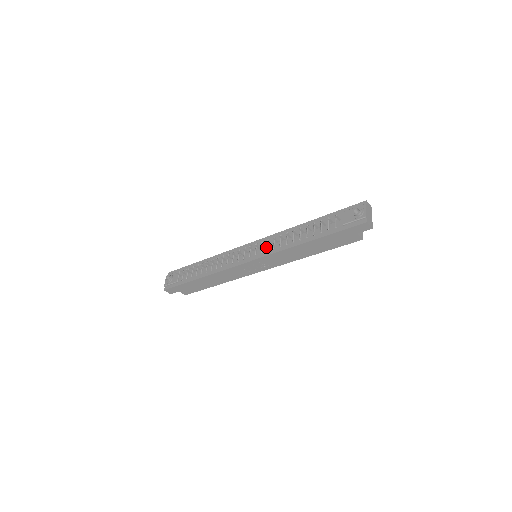
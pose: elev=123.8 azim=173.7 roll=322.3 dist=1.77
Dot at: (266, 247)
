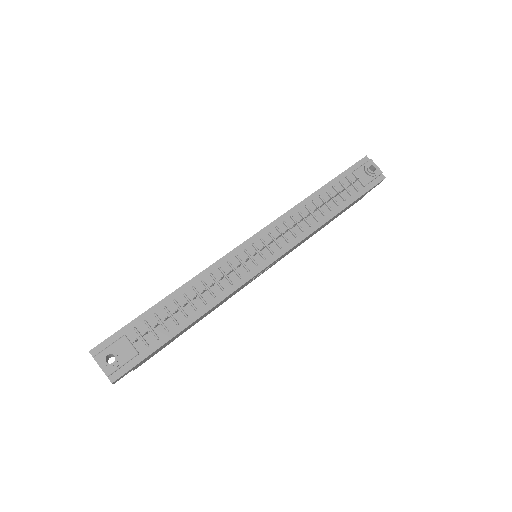
Dot at: (281, 238)
